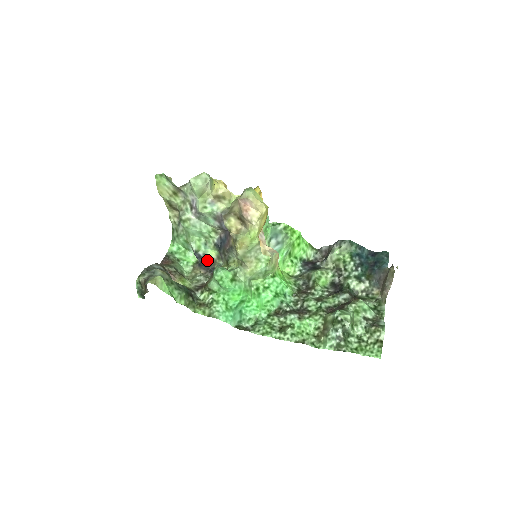
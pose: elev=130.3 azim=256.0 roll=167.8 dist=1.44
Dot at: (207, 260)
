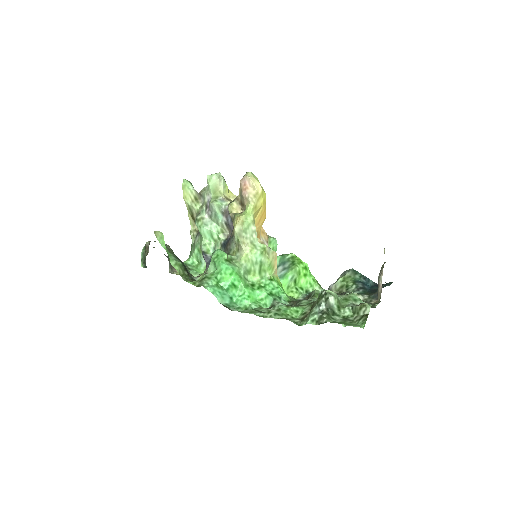
Dot at: occluded
